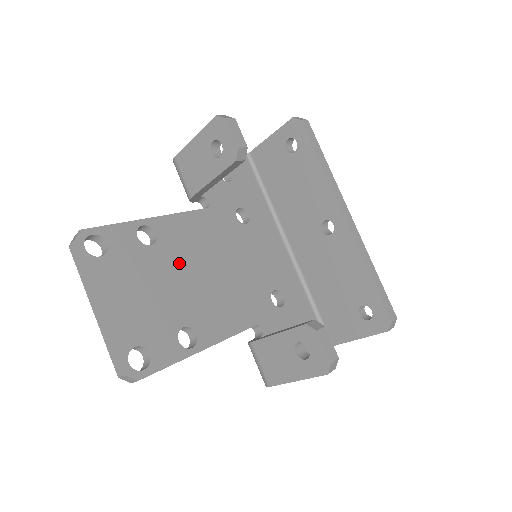
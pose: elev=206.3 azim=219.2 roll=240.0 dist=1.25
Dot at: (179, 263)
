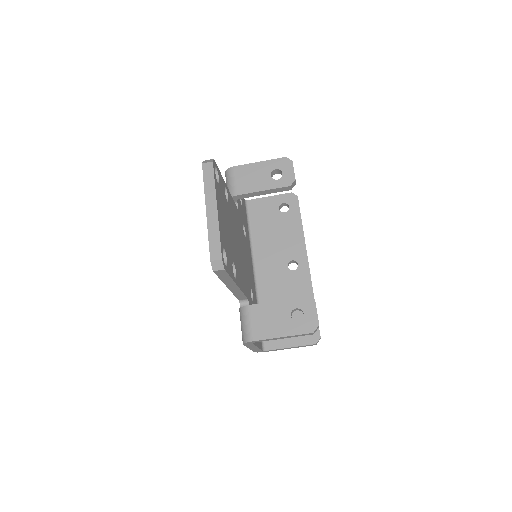
Dot at: (232, 225)
